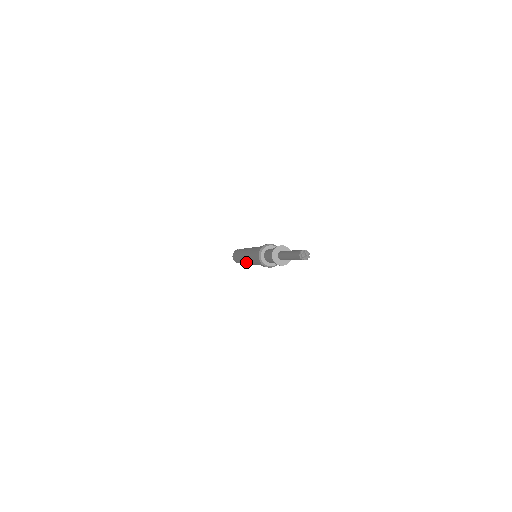
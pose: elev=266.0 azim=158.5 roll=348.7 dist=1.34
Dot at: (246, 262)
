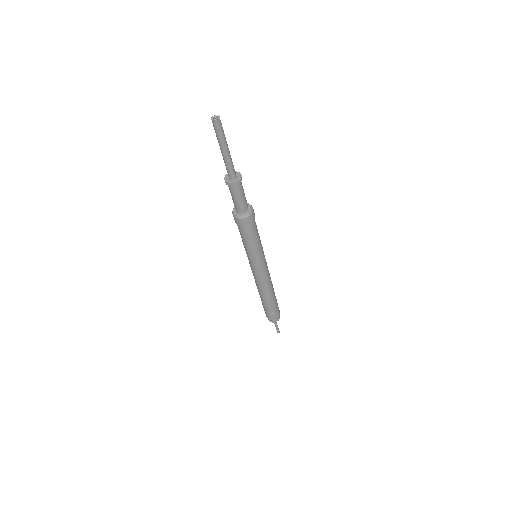
Dot at: (253, 274)
